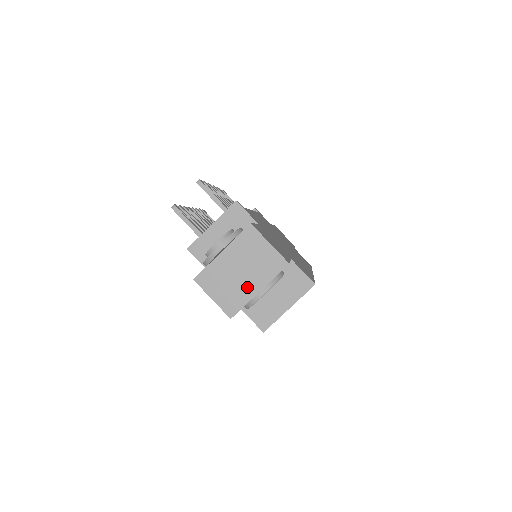
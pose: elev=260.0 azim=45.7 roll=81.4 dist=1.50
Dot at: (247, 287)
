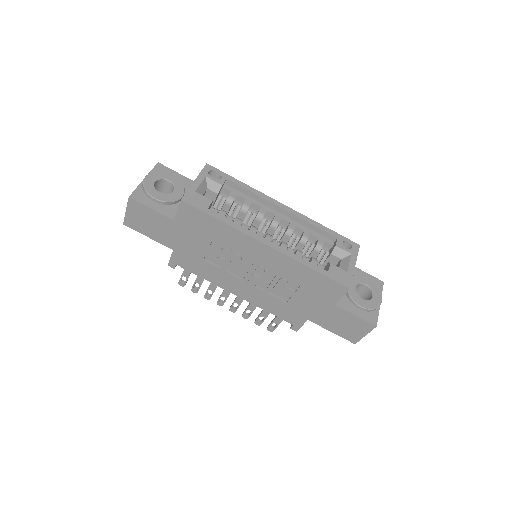
Dot at: occluded
